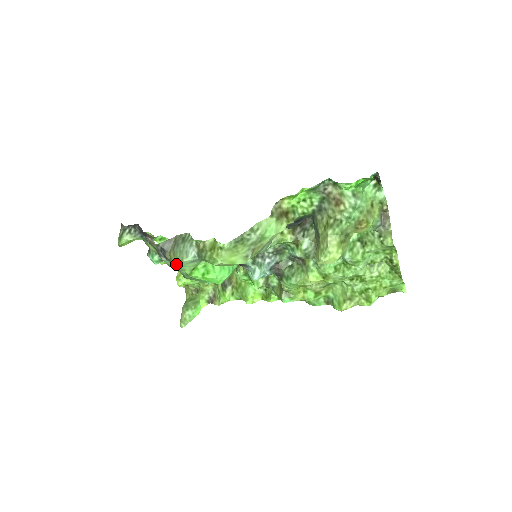
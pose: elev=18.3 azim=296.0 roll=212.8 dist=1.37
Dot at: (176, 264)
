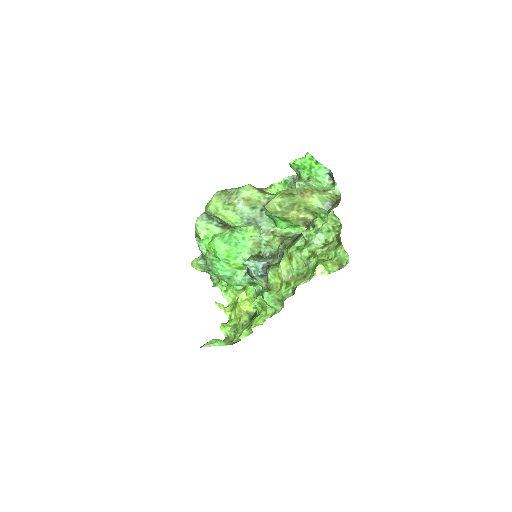
Dot at: (196, 227)
